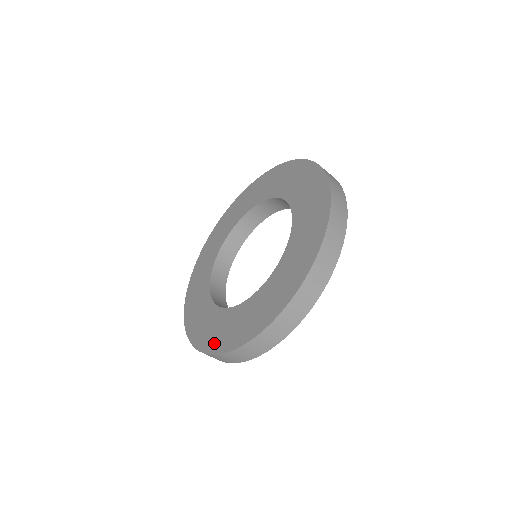
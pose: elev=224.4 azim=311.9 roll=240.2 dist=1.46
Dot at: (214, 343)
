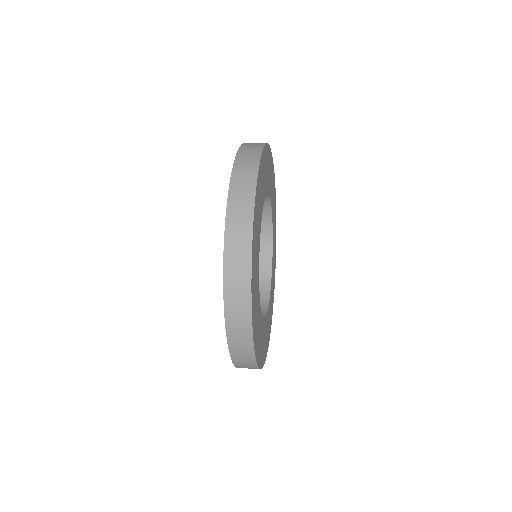
Dot at: occluded
